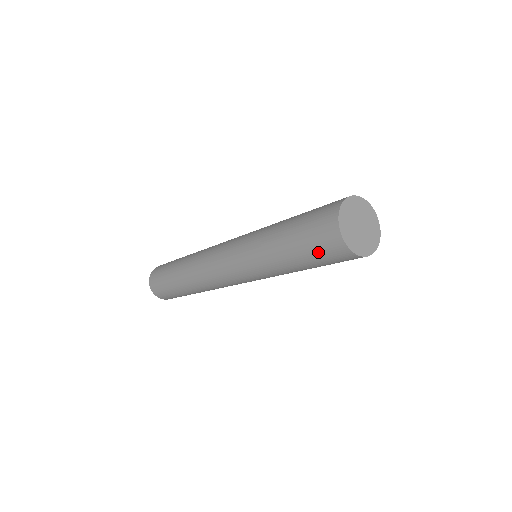
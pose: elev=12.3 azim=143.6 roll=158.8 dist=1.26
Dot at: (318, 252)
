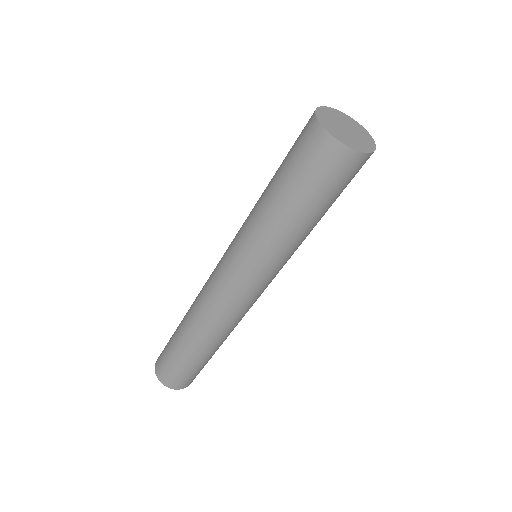
Dot at: (327, 183)
